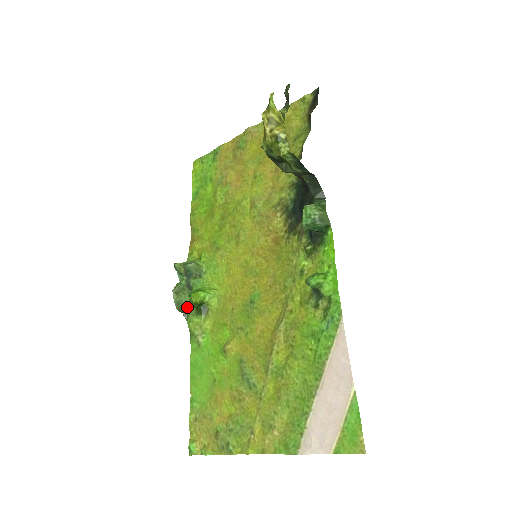
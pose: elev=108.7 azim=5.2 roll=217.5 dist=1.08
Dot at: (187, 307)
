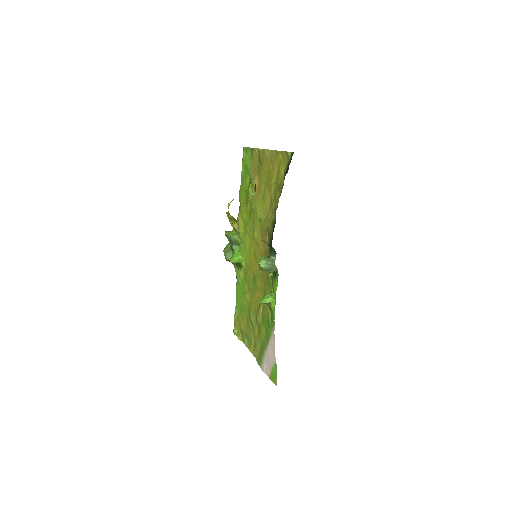
Dot at: occluded
